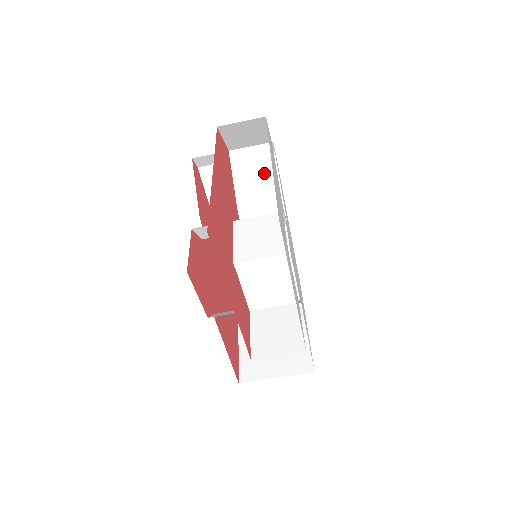
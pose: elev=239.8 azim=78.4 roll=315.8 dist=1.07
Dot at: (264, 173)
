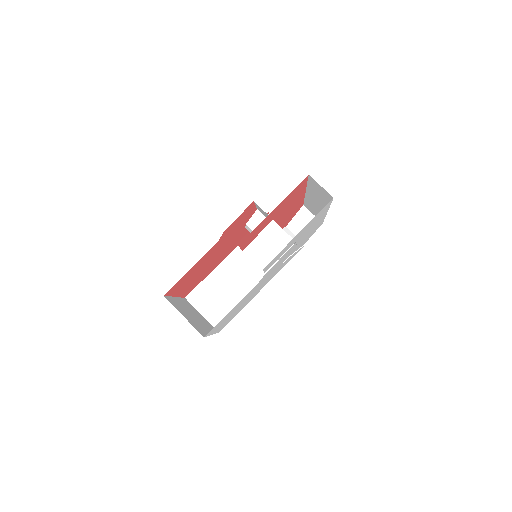
Dot at: occluded
